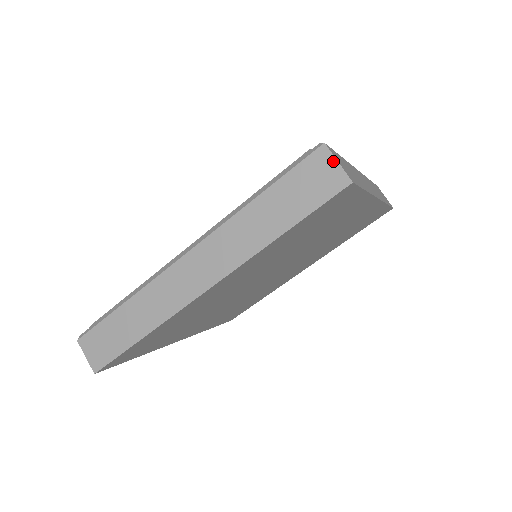
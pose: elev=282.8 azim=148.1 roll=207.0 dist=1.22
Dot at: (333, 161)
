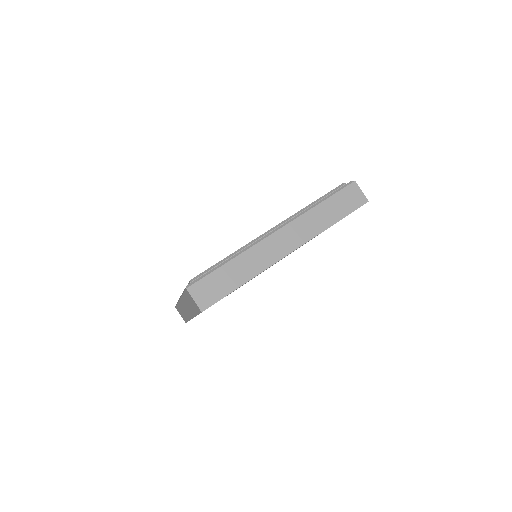
Dot at: (192, 299)
